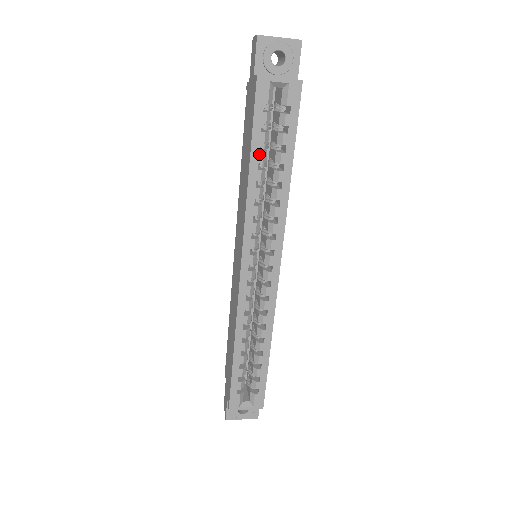
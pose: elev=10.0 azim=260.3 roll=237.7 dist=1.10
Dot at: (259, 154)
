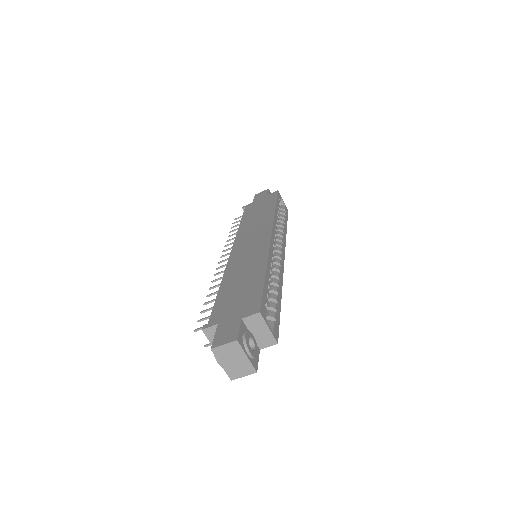
Dot at: (278, 208)
